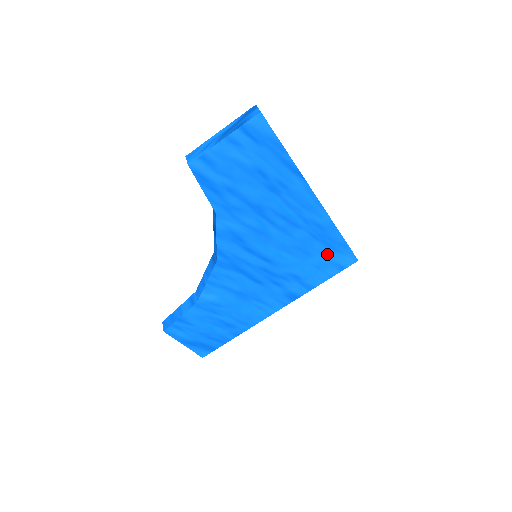
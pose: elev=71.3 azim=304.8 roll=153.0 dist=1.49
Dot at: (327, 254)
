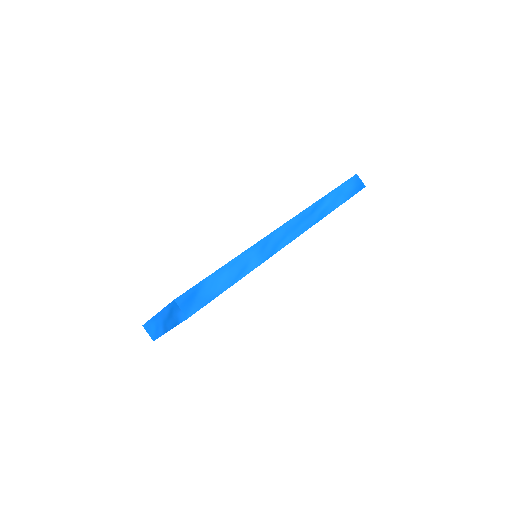
Dot at: occluded
